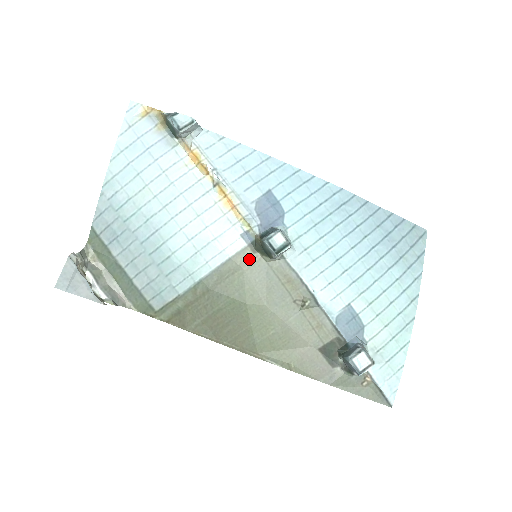
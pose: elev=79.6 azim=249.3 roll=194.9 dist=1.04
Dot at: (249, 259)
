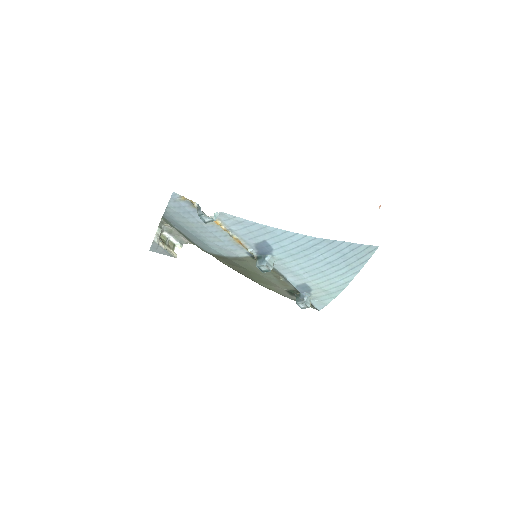
Dot at: (251, 260)
